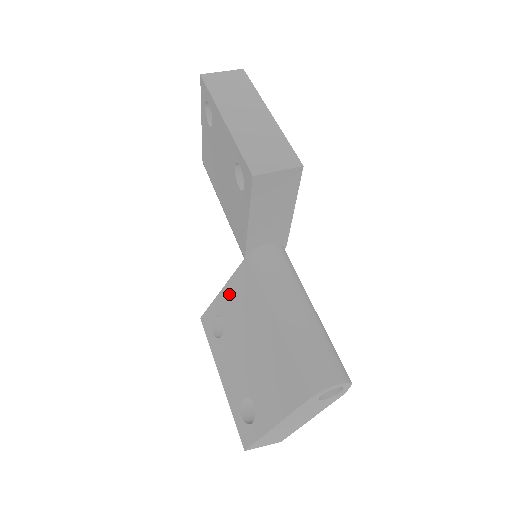
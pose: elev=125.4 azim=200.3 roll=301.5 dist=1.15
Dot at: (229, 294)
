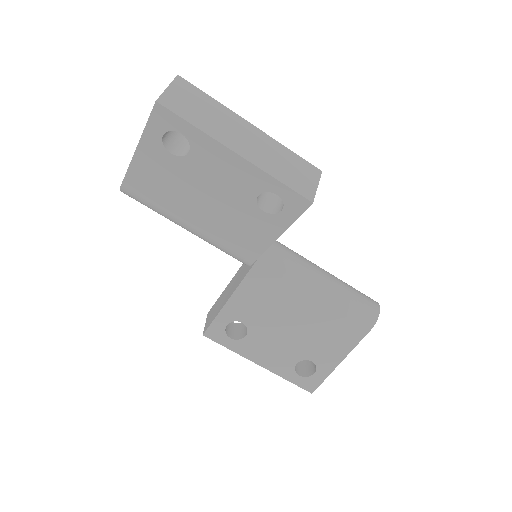
Dot at: (243, 300)
